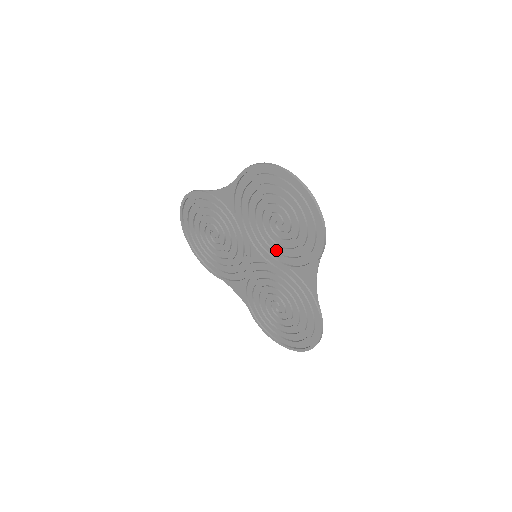
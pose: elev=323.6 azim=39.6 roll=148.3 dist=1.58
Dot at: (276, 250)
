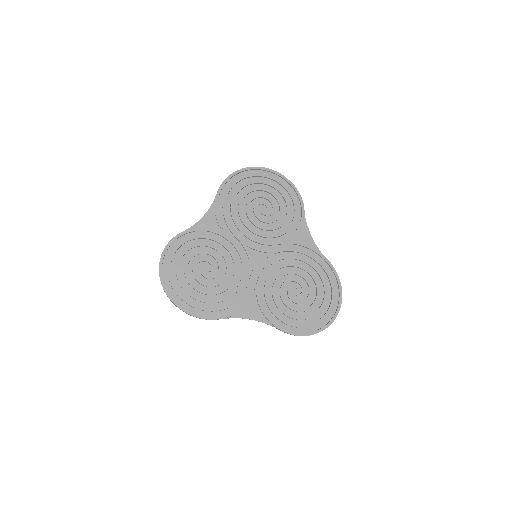
Dot at: (271, 235)
